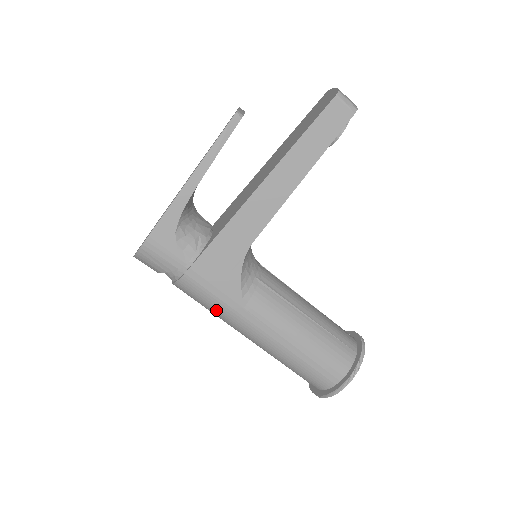
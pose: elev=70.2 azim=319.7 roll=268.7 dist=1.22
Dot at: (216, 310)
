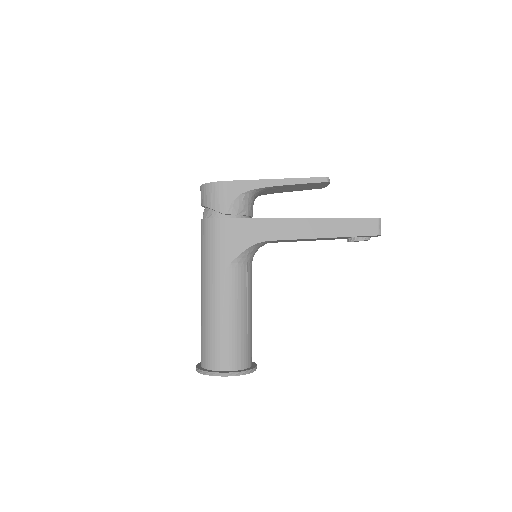
Dot at: (209, 255)
